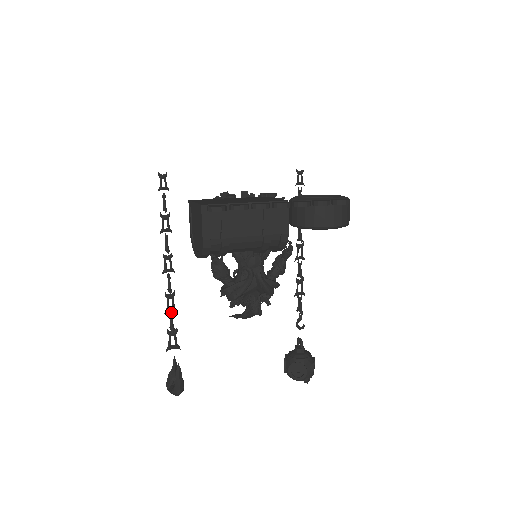
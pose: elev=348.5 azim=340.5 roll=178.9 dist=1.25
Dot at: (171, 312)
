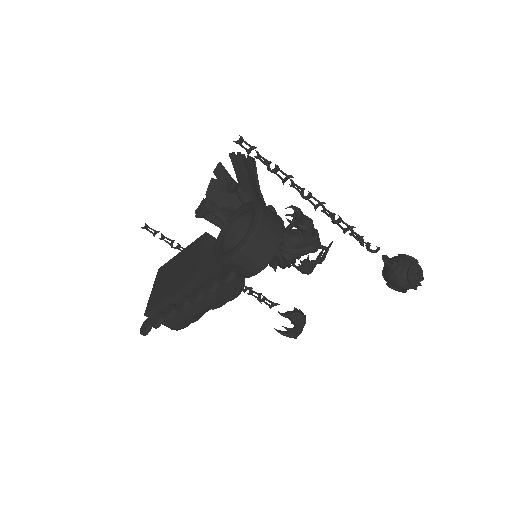
Dot at: (247, 293)
